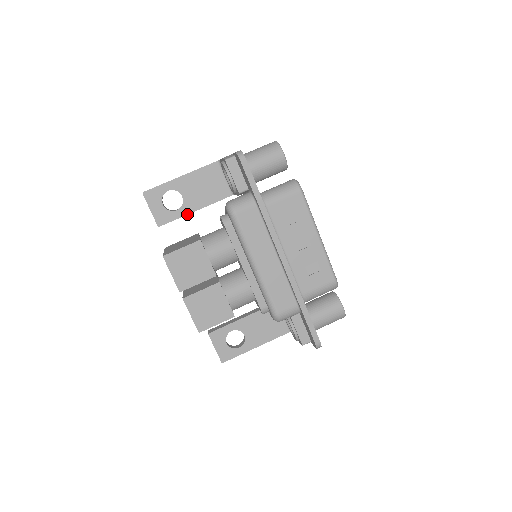
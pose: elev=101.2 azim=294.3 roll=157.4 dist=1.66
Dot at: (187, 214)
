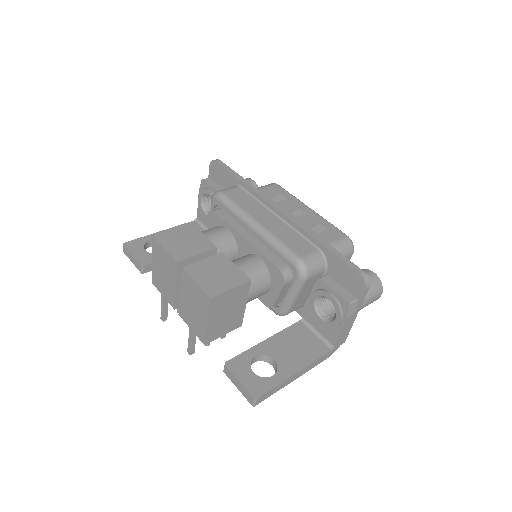
Dot at: occluded
